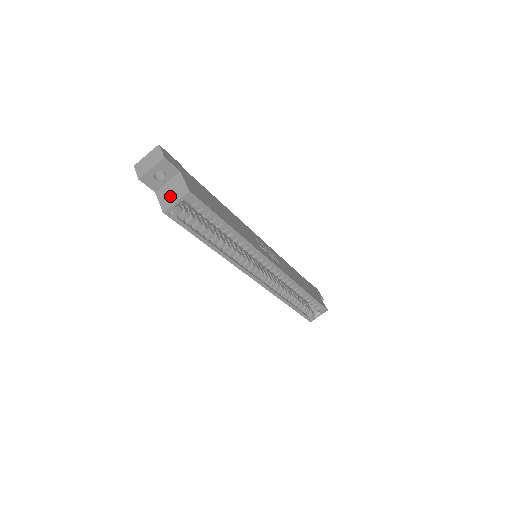
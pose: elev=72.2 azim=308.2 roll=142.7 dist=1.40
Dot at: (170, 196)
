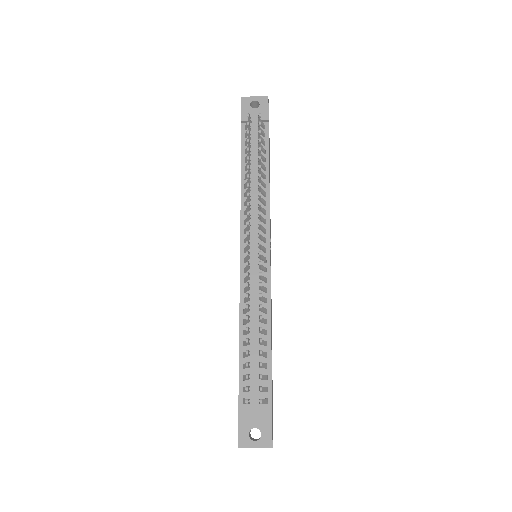
Dot at: occluded
